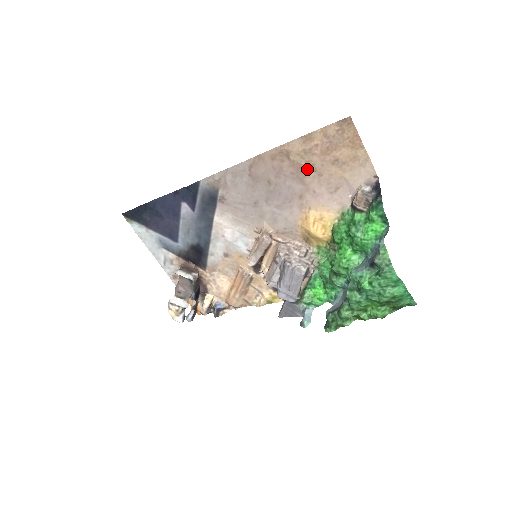
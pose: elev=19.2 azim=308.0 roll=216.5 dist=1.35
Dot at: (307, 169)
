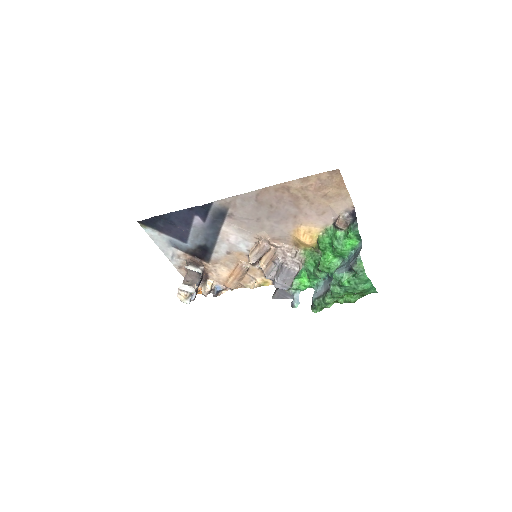
Dot at: (302, 199)
